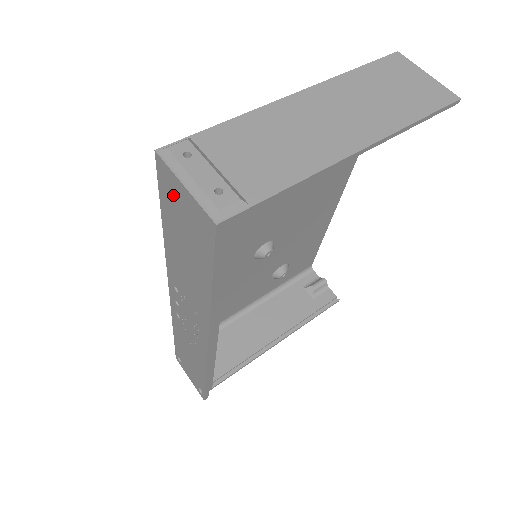
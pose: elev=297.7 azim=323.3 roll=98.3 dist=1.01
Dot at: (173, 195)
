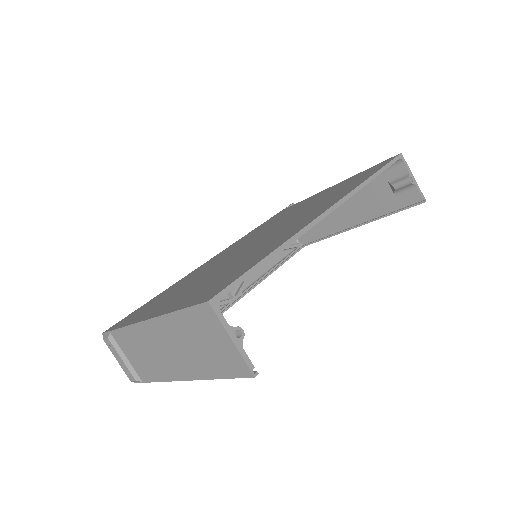
Dot at: occluded
